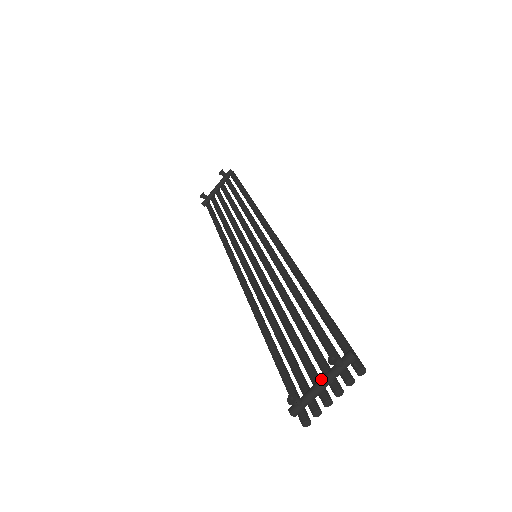
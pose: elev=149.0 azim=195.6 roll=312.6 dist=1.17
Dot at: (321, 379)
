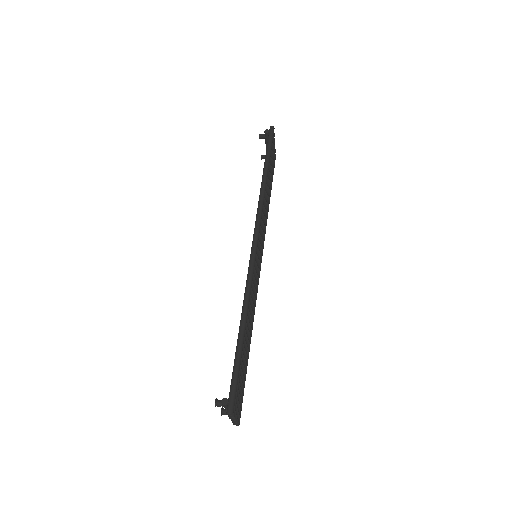
Dot at: occluded
